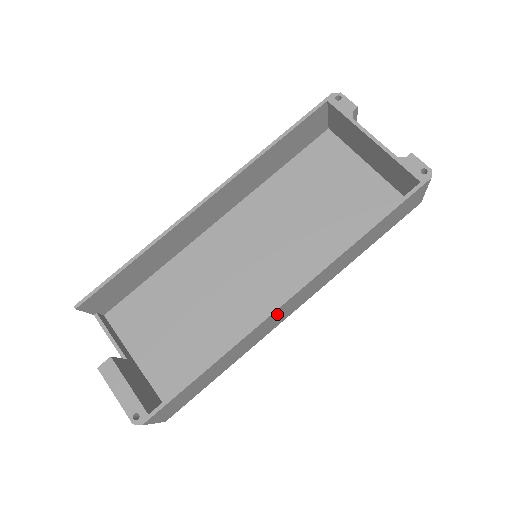
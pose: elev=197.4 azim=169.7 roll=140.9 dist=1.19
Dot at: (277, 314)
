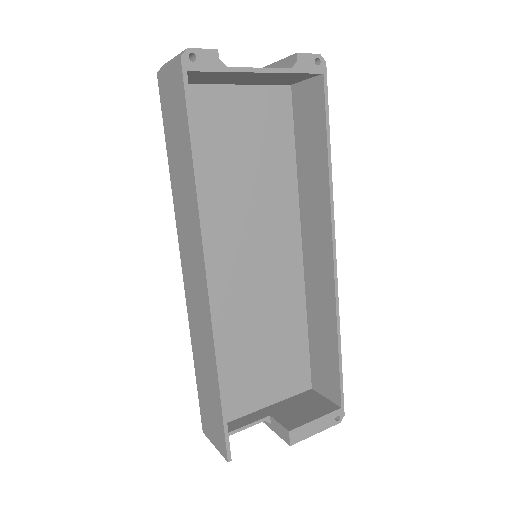
Dot at: (327, 269)
